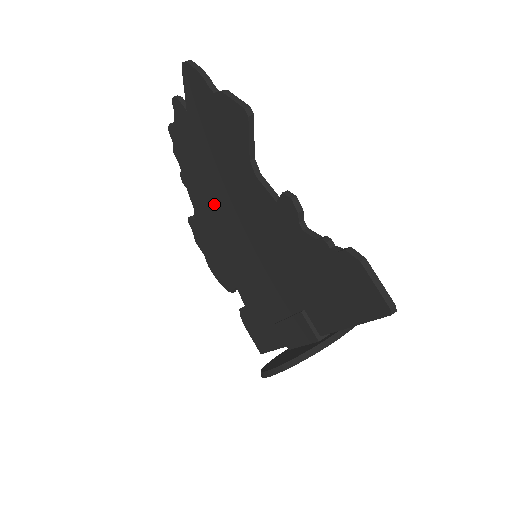
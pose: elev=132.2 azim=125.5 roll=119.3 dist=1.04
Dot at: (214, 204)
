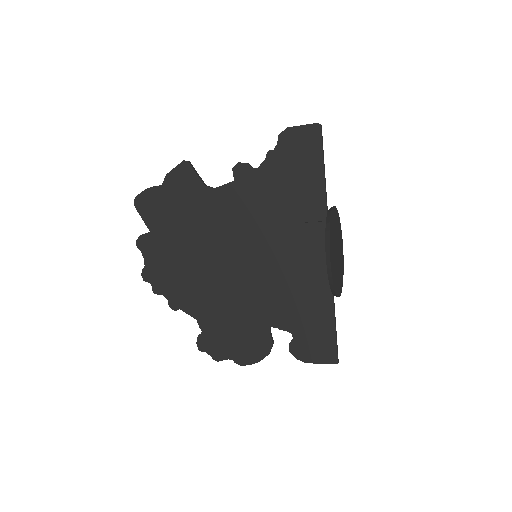
Dot at: (206, 273)
